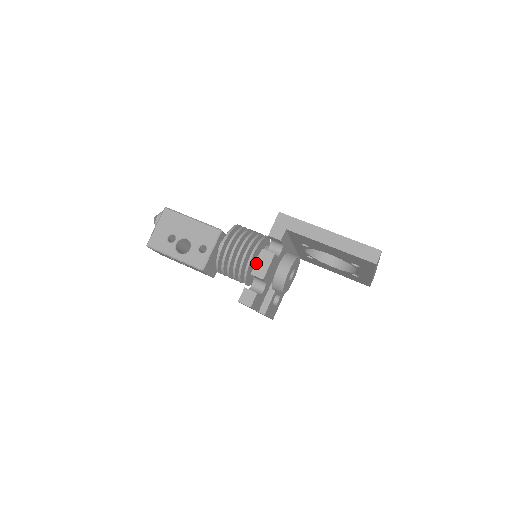
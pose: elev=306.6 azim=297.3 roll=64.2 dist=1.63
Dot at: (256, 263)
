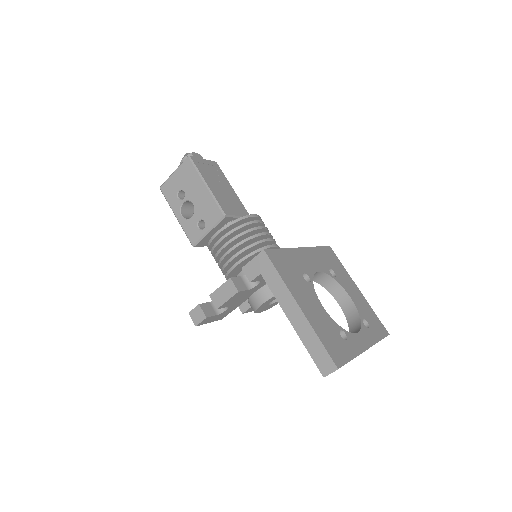
Dot at: (218, 288)
